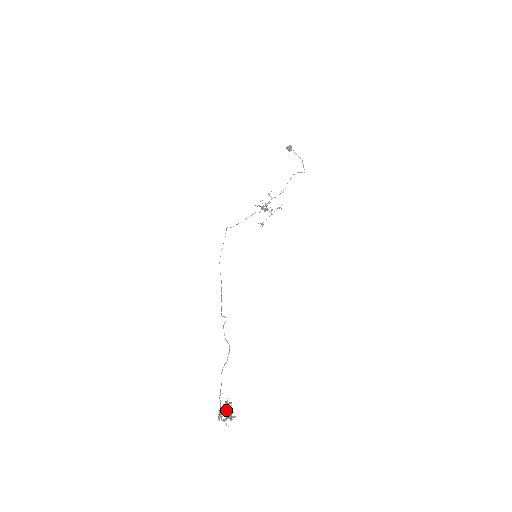
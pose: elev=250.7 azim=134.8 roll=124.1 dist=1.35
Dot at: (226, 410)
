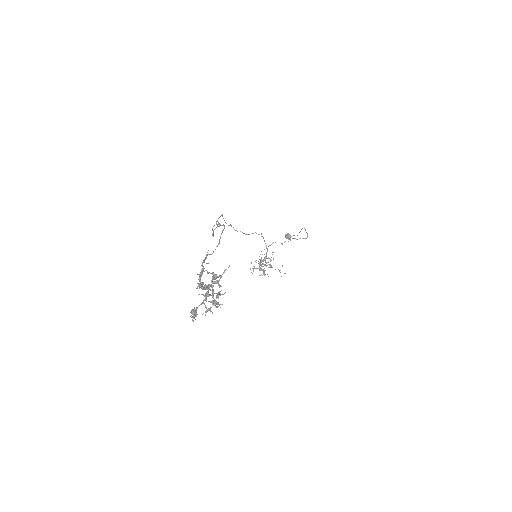
Dot at: (209, 294)
